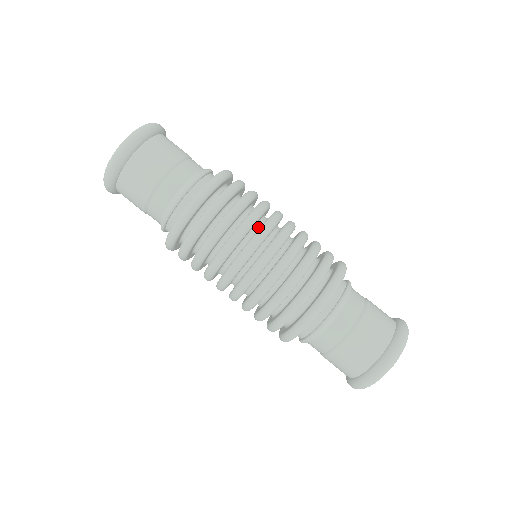
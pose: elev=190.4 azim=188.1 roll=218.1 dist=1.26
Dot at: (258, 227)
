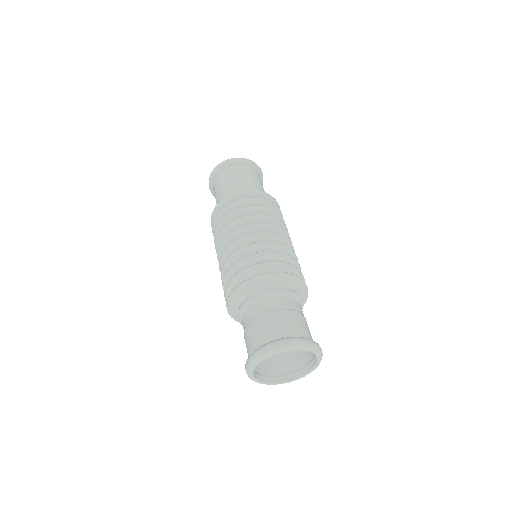
Dot at: occluded
